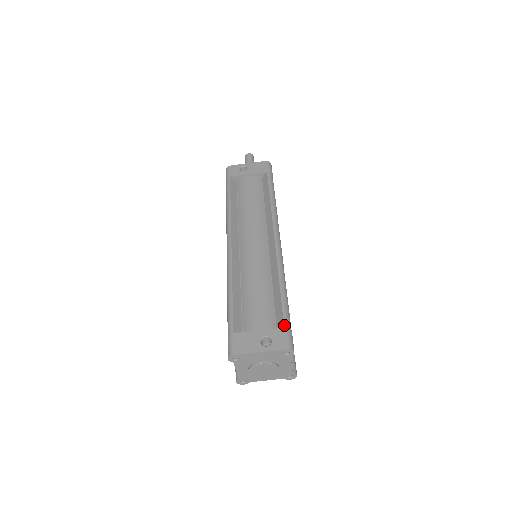
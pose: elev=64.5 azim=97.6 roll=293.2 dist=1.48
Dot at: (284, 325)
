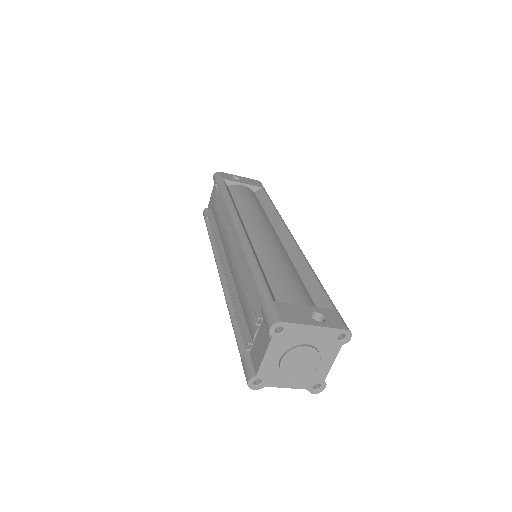
Dot at: (333, 307)
